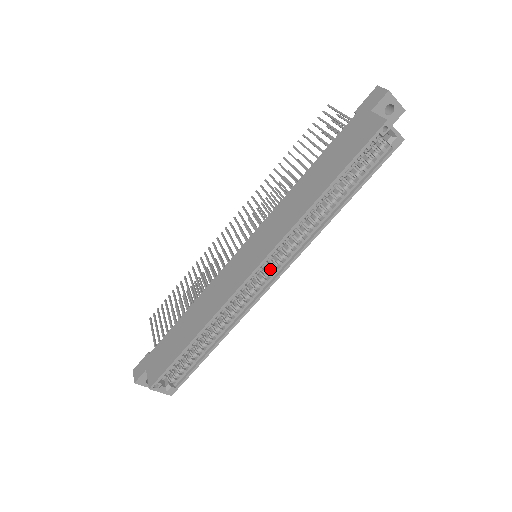
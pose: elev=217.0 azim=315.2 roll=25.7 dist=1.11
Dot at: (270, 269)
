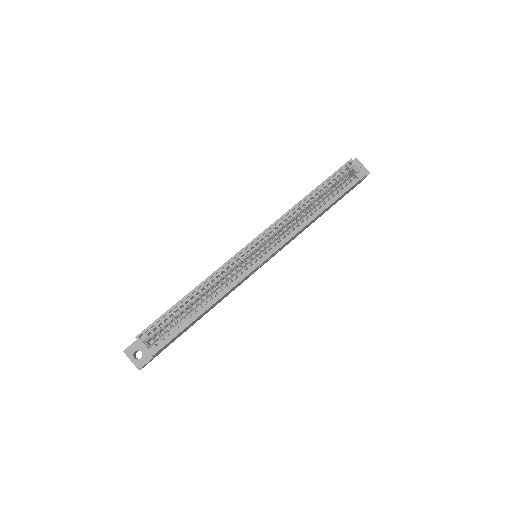
Dot at: (263, 251)
